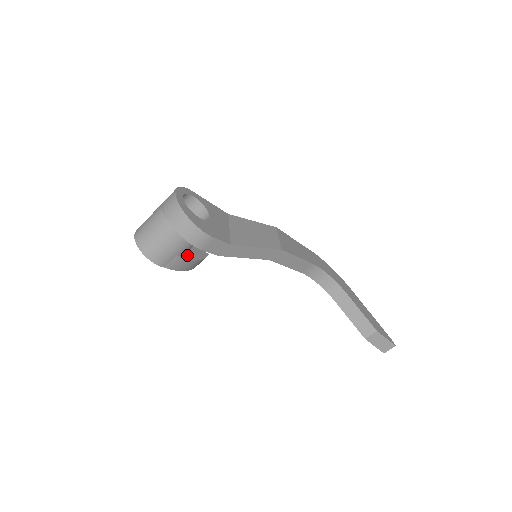
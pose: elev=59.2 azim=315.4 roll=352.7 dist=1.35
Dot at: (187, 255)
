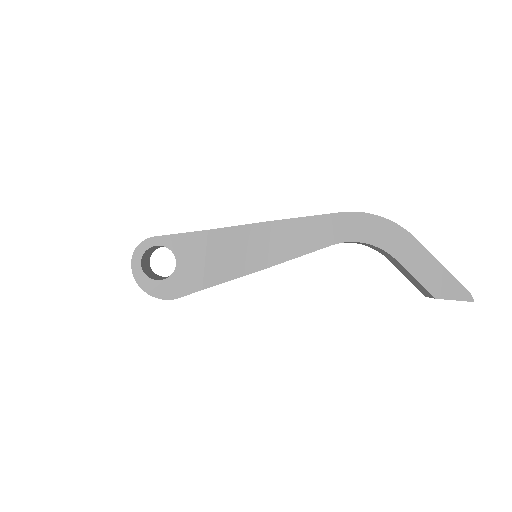
Dot at: occluded
